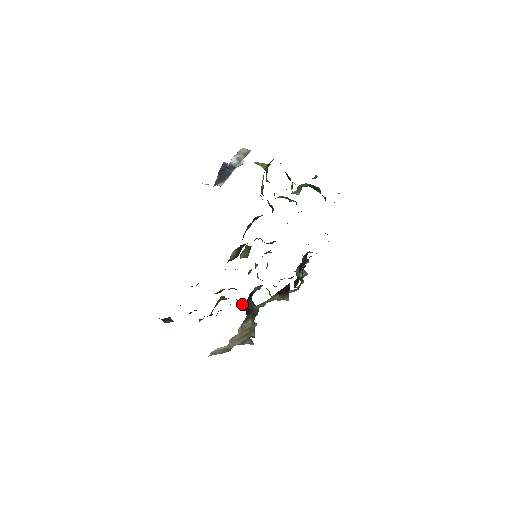
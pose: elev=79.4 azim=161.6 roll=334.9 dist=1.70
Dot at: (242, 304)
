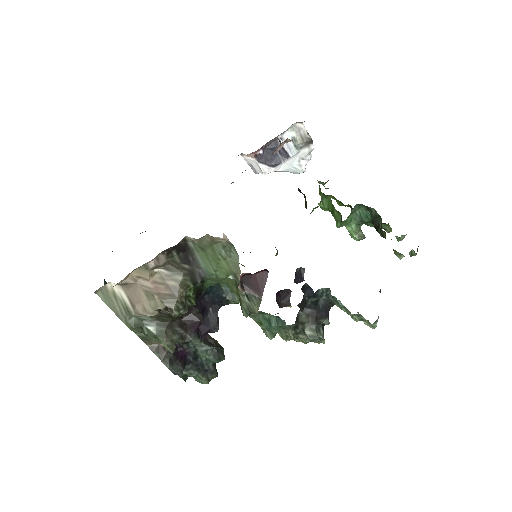
Dot at: (208, 334)
